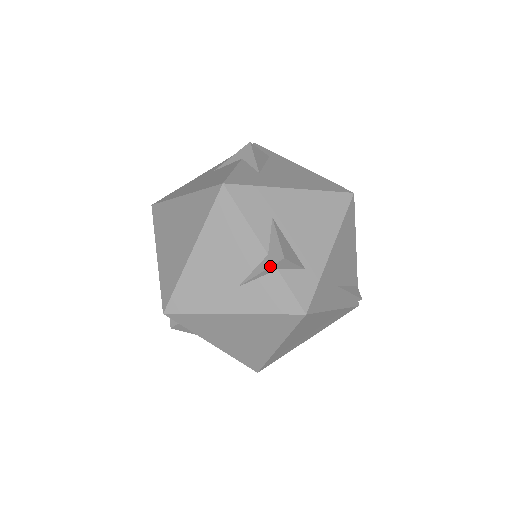
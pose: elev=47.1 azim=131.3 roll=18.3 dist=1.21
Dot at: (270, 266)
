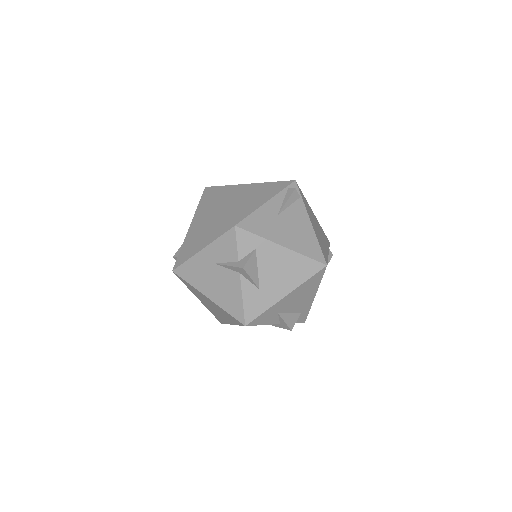
Dot at: occluded
